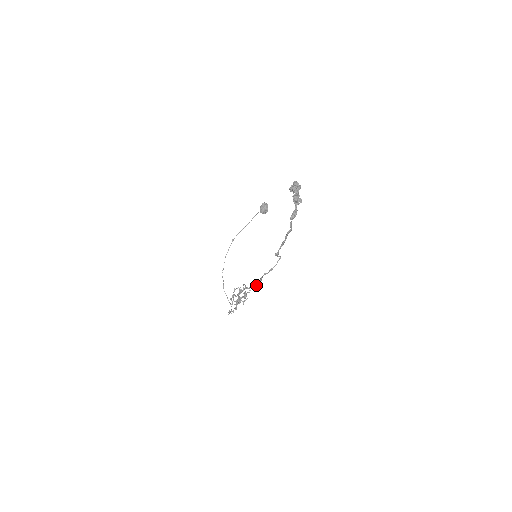
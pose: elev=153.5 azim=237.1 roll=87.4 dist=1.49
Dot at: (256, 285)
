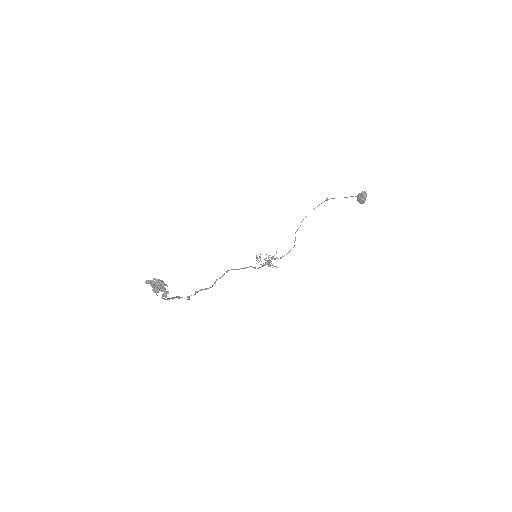
Dot at: (212, 286)
